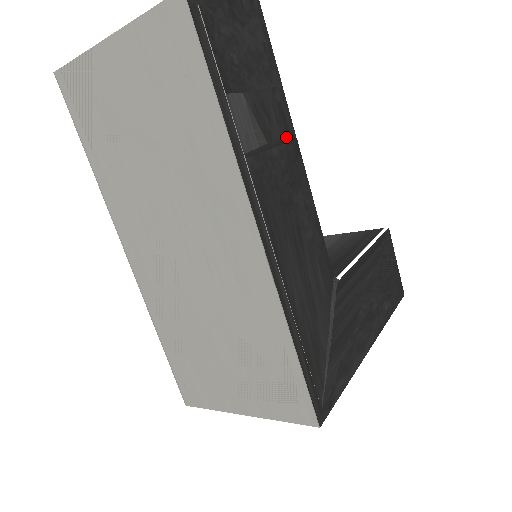
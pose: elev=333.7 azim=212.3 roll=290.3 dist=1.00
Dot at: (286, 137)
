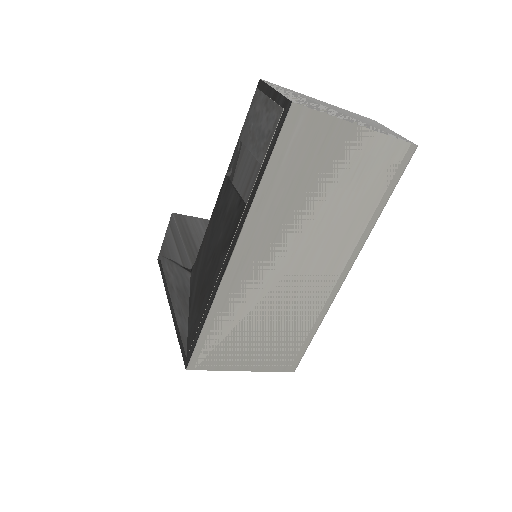
Dot at: occluded
